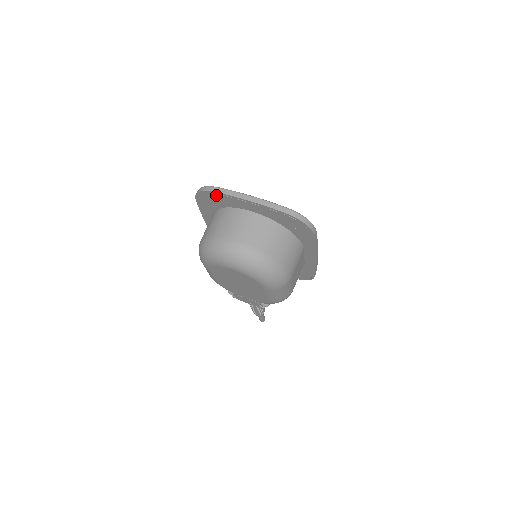
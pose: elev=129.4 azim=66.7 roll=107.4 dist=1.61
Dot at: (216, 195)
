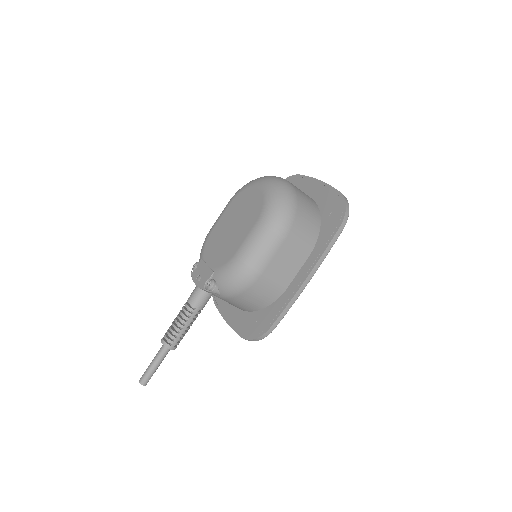
Dot at: (297, 179)
